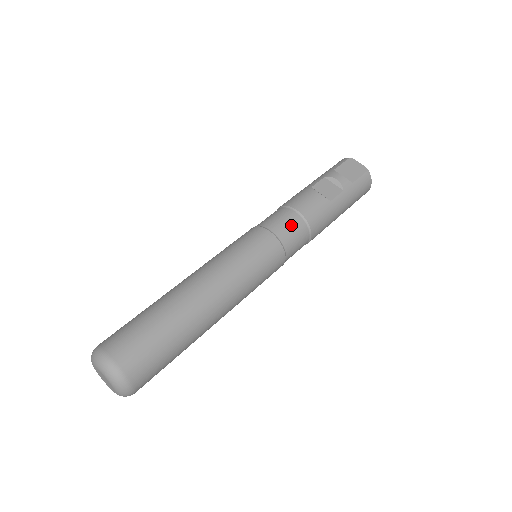
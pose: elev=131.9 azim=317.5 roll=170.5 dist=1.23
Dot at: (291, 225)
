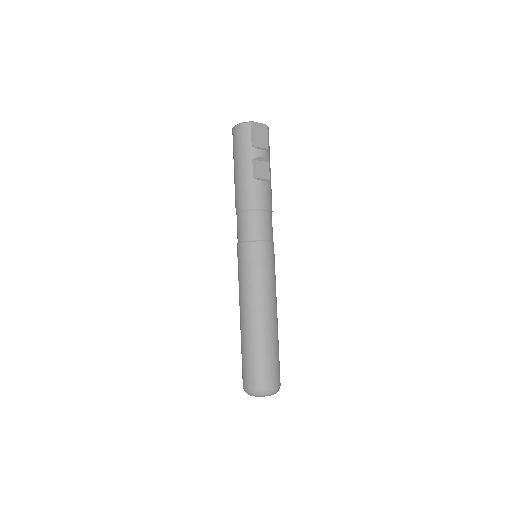
Dot at: (269, 224)
